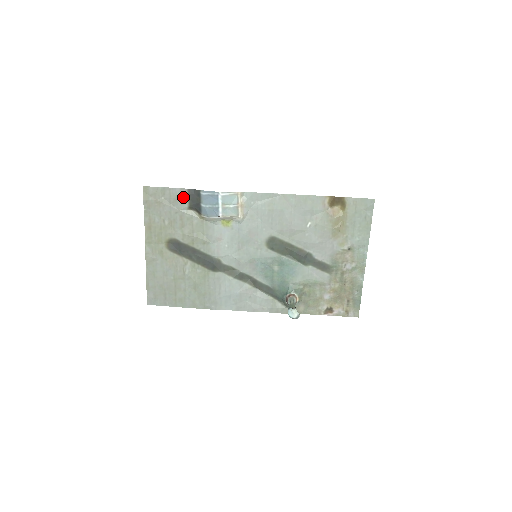
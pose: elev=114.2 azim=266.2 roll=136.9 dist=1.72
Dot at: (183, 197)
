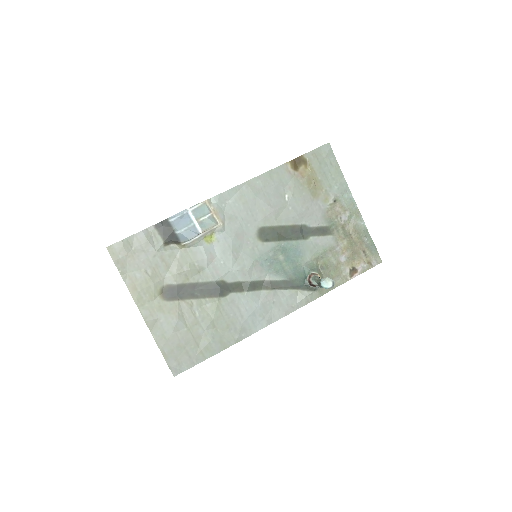
Dot at: (153, 236)
